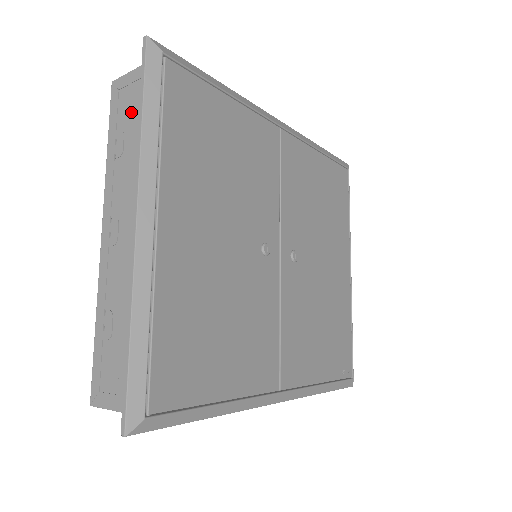
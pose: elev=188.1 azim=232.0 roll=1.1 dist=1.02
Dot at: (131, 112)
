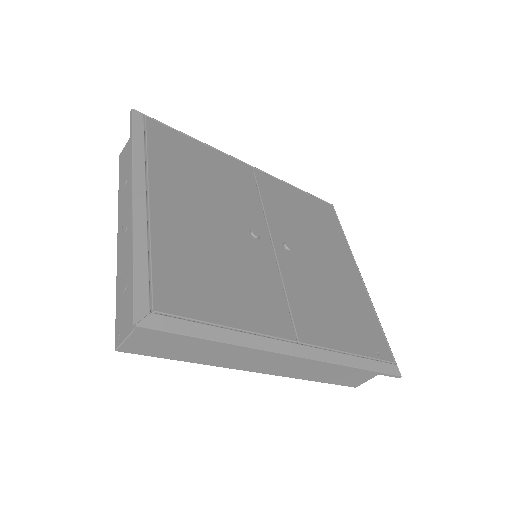
Dot at: (130, 157)
